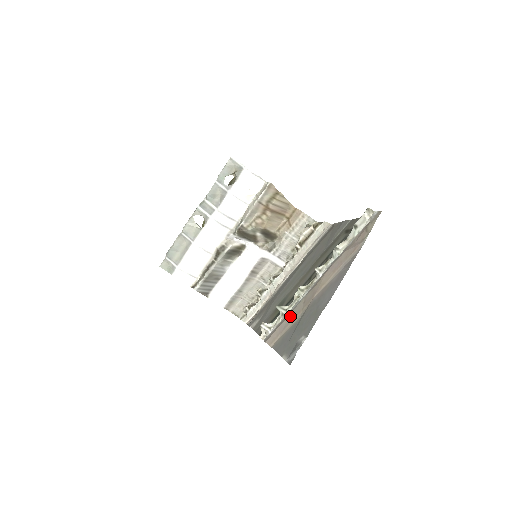
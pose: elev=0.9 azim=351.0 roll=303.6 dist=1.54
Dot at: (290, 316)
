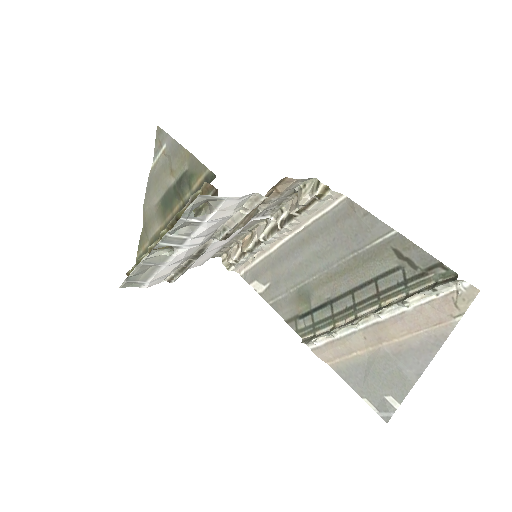
Dot at: (347, 346)
